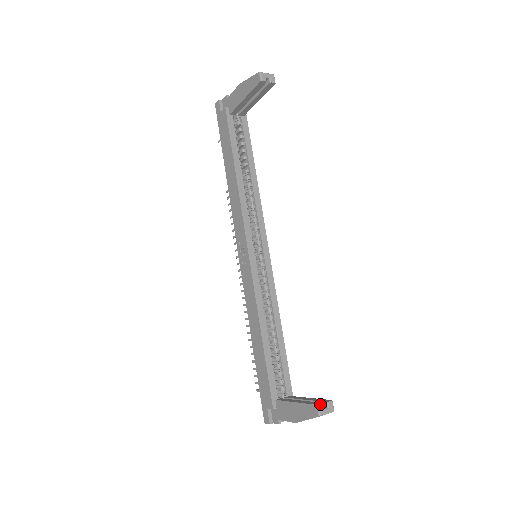
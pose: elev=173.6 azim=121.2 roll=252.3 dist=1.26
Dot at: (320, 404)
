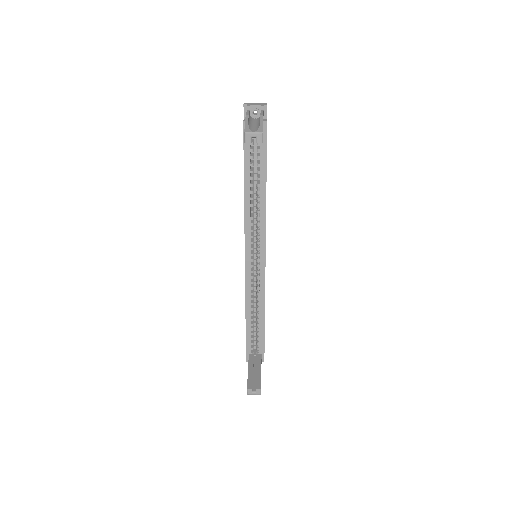
Dot at: (249, 389)
